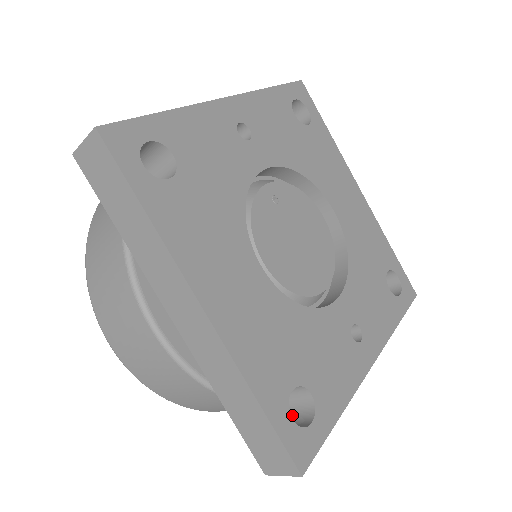
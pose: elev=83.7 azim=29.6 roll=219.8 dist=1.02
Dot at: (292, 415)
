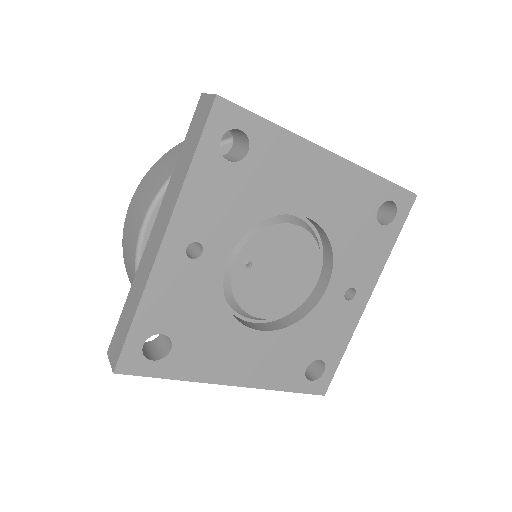
Dot at: occluded
